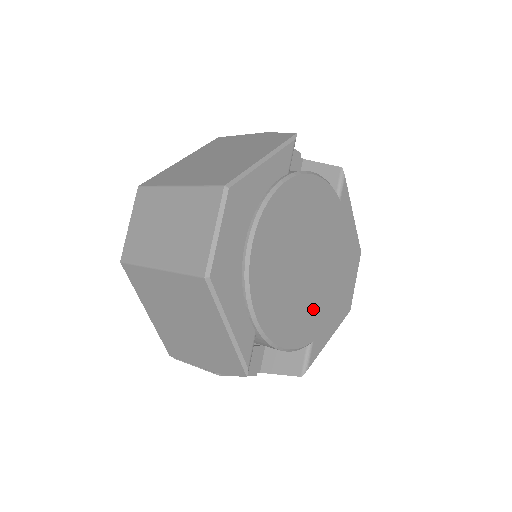
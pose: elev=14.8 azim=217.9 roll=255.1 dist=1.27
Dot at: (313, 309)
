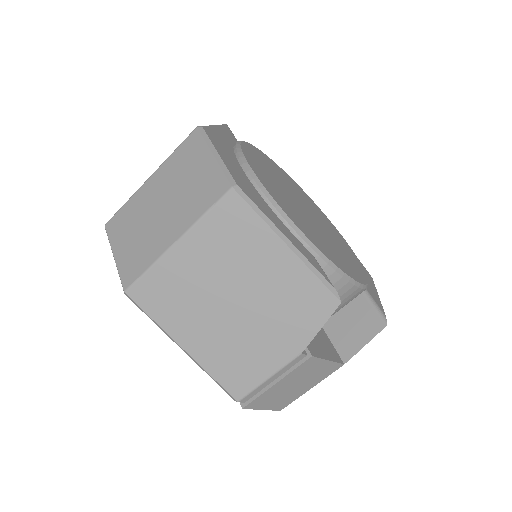
Dot at: (343, 254)
